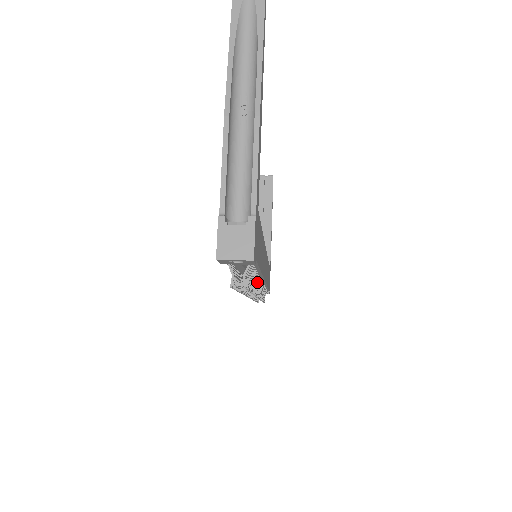
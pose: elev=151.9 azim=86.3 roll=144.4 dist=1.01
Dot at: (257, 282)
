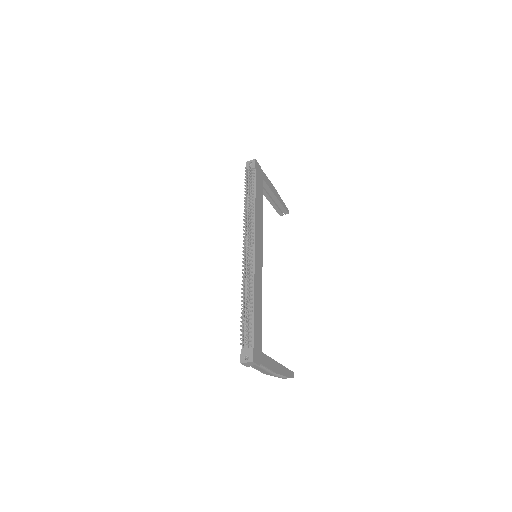
Dot at: (252, 218)
